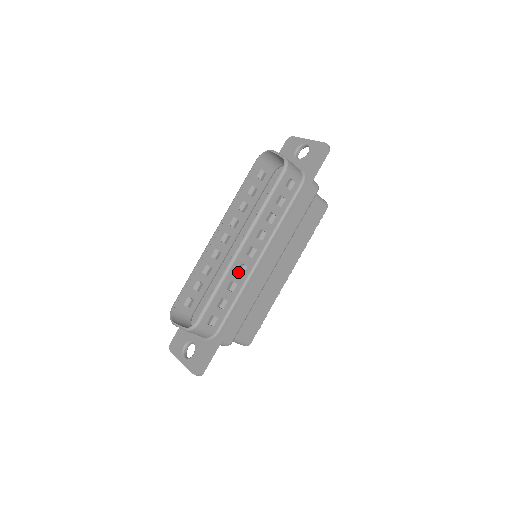
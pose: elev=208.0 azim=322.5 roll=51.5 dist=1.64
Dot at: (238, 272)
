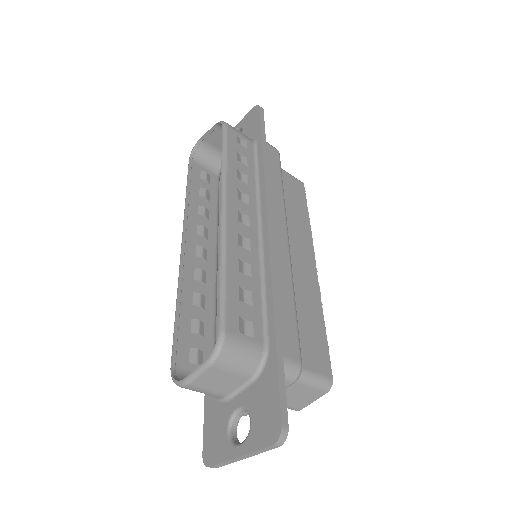
Dot at: (241, 248)
